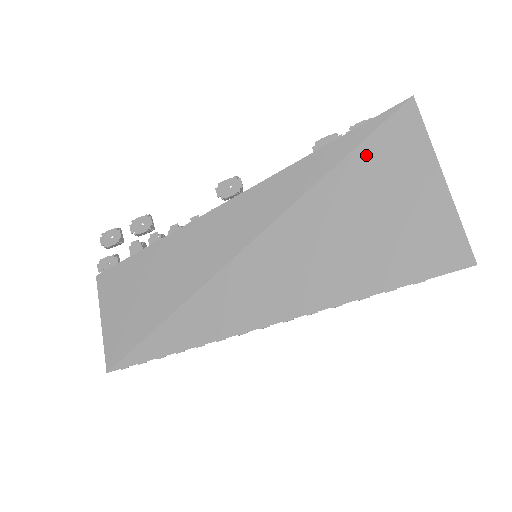
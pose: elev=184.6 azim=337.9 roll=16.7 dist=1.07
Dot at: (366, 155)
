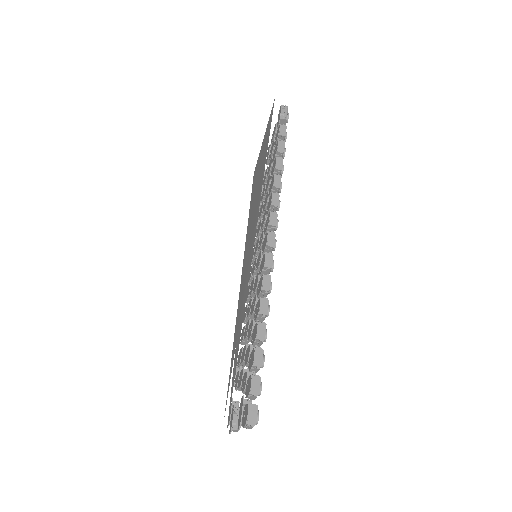
Dot at: occluded
